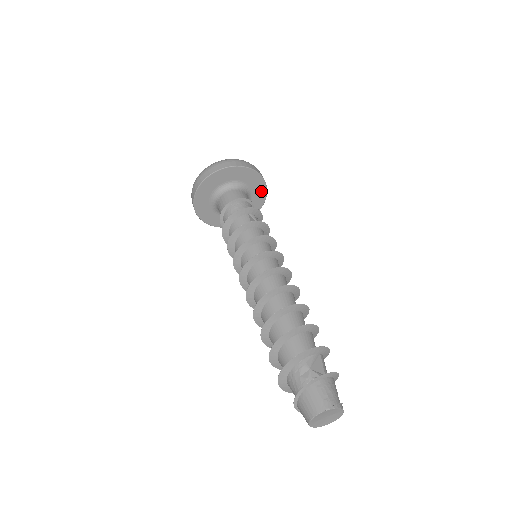
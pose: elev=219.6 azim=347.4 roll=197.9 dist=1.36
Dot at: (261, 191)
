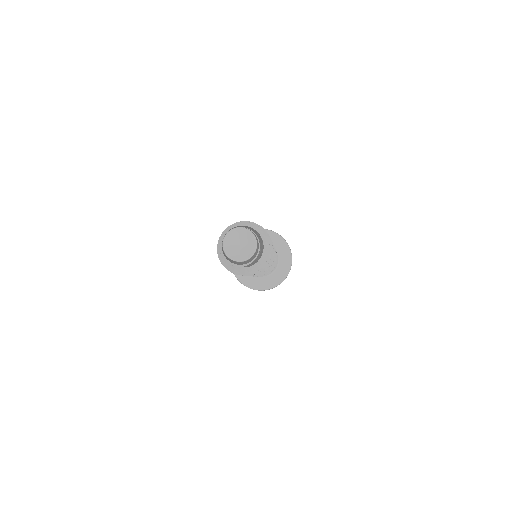
Dot at: (287, 262)
